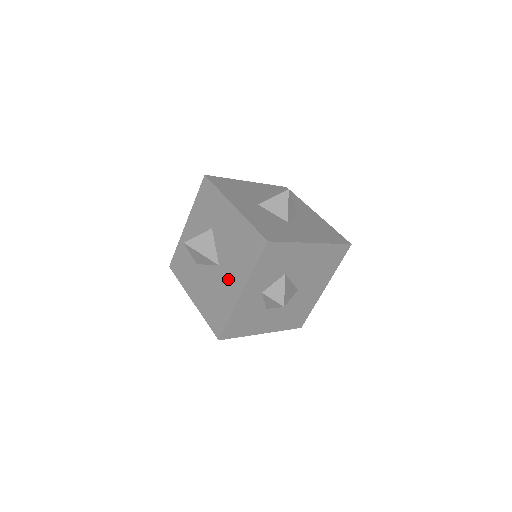
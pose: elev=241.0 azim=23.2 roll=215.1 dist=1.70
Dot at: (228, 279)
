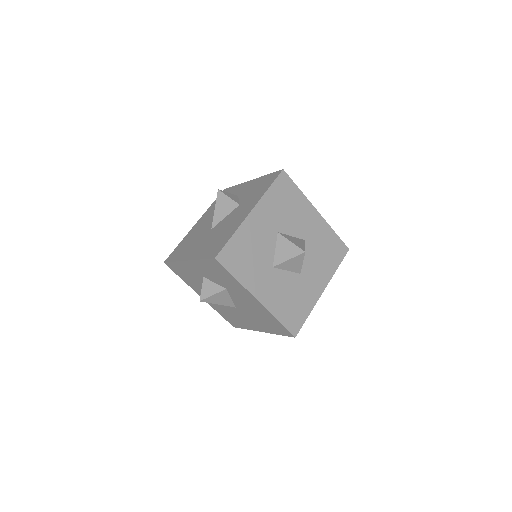
Dot at: (247, 319)
